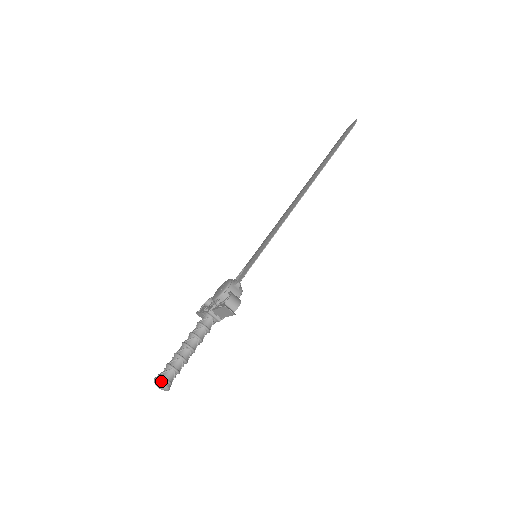
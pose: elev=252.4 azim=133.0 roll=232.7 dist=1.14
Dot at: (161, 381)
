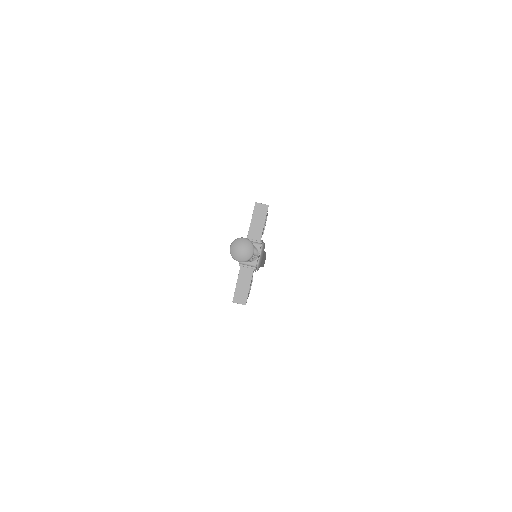
Dot at: (239, 238)
